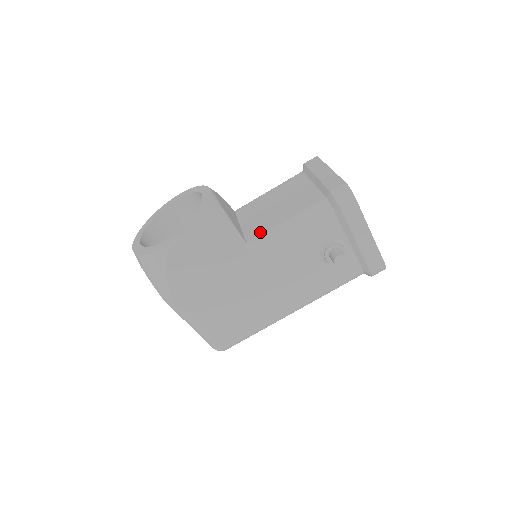
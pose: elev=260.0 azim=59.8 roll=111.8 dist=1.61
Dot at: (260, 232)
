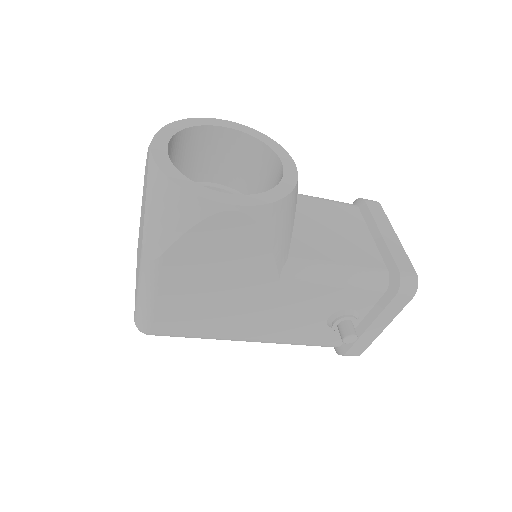
Dot at: (307, 255)
